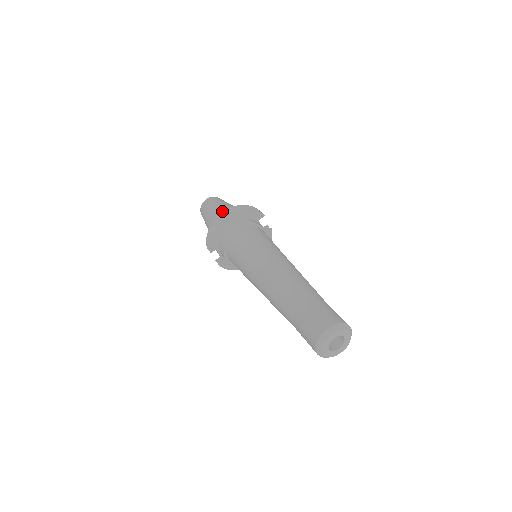
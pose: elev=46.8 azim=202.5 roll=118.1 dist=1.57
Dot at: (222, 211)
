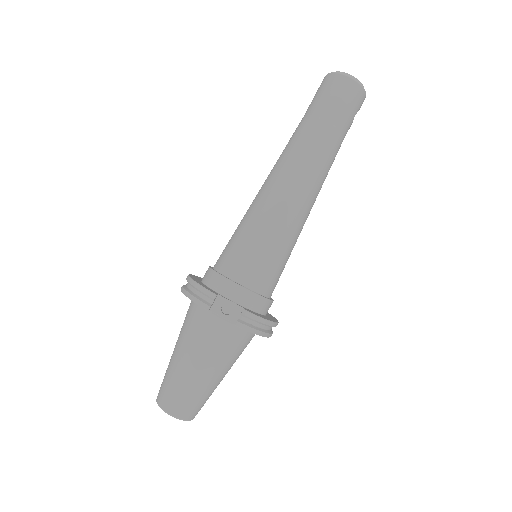
Dot at: occluded
